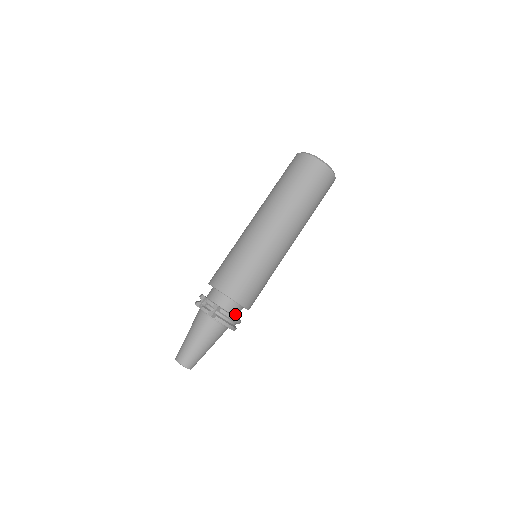
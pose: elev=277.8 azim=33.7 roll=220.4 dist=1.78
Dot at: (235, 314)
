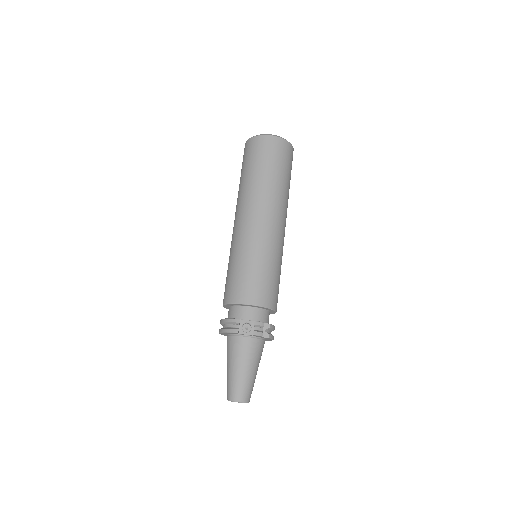
Dot at: occluded
